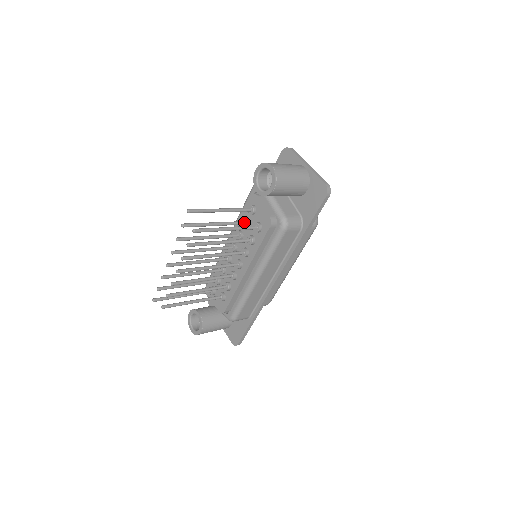
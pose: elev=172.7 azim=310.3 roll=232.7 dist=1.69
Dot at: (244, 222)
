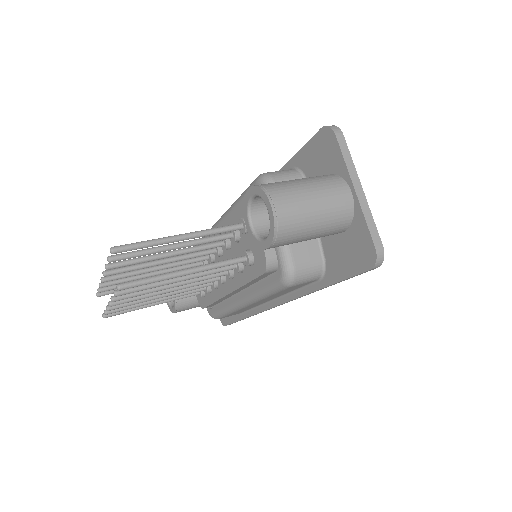
Dot at: (231, 236)
